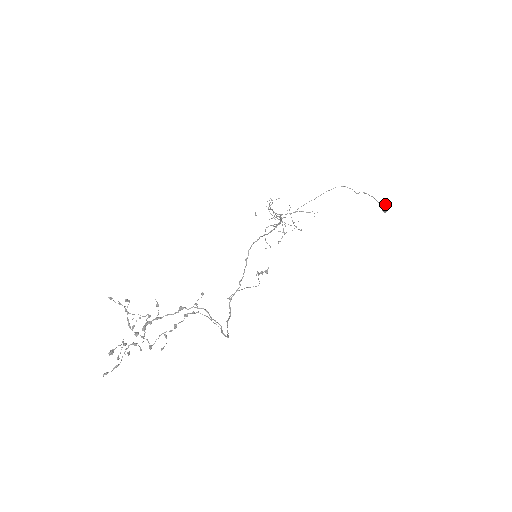
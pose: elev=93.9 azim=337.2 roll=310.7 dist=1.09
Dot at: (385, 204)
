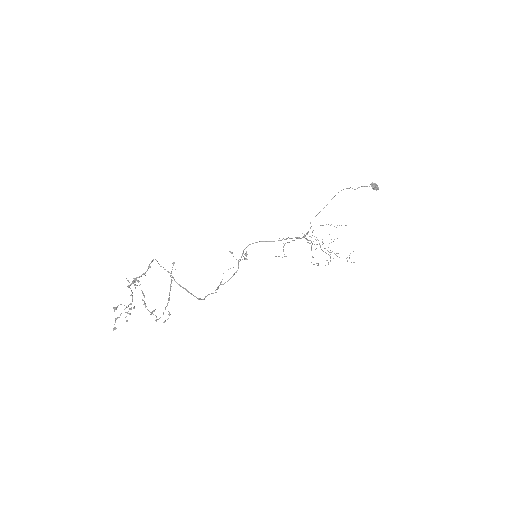
Dot at: occluded
